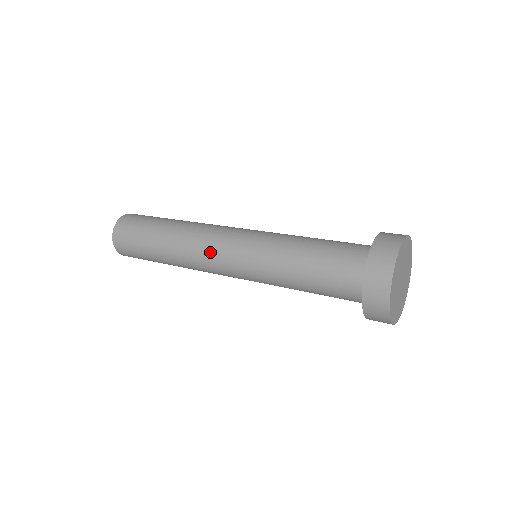
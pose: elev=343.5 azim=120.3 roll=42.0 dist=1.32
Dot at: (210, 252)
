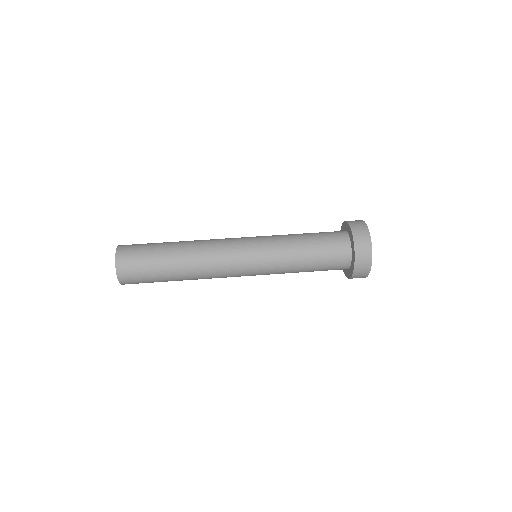
Dot at: (227, 259)
